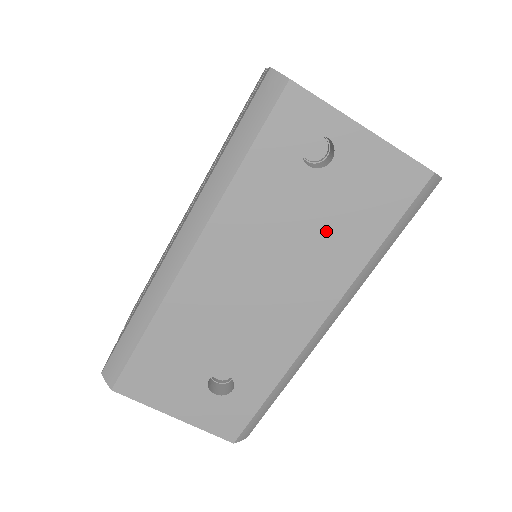
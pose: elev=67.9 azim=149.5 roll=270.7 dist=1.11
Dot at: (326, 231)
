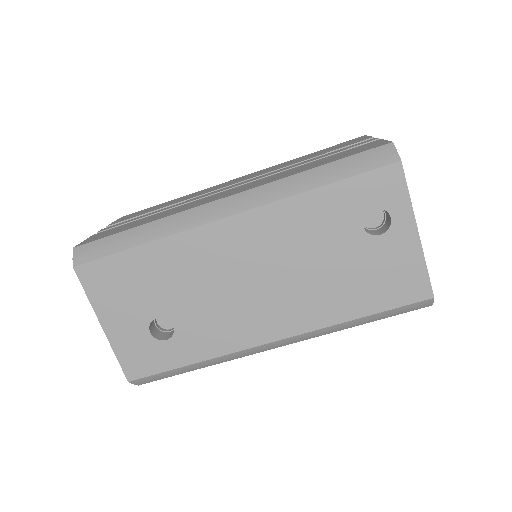
Dot at: (335, 278)
